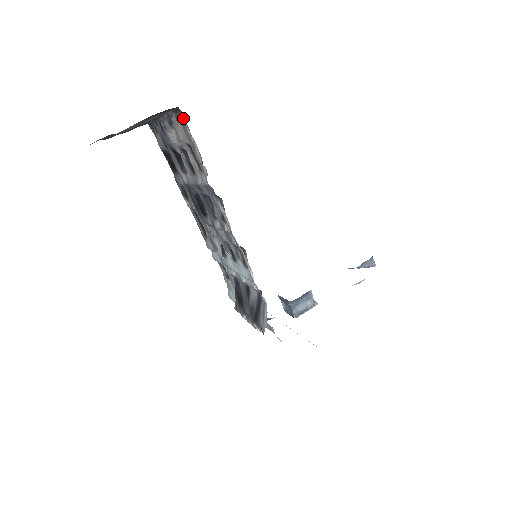
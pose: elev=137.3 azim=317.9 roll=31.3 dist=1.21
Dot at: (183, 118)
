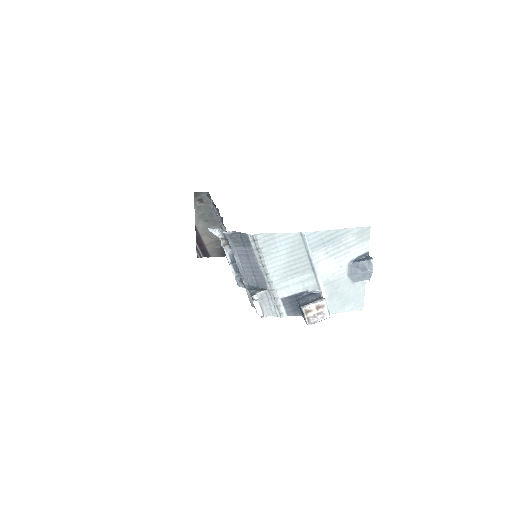
Dot at: (209, 194)
